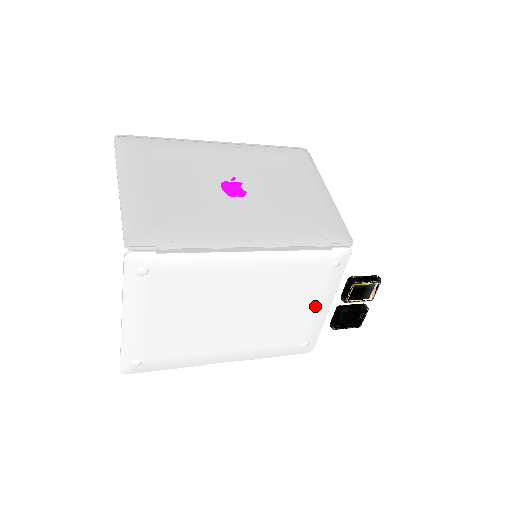
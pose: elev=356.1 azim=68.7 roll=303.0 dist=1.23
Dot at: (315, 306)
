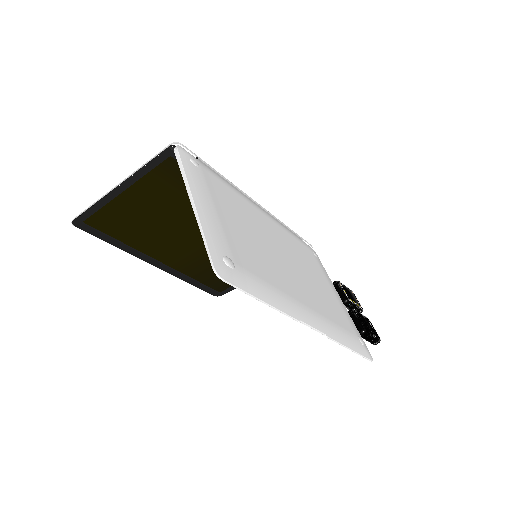
Dot at: (332, 290)
